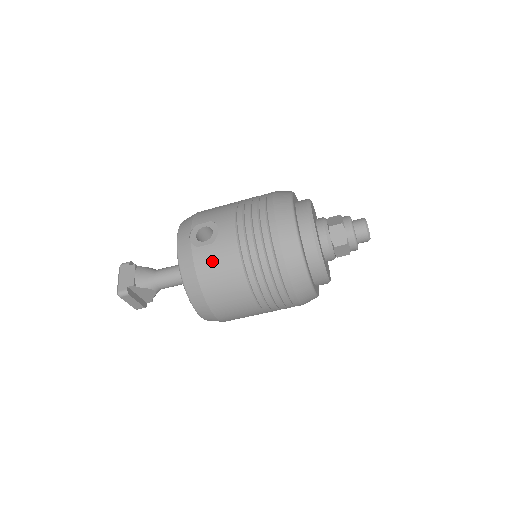
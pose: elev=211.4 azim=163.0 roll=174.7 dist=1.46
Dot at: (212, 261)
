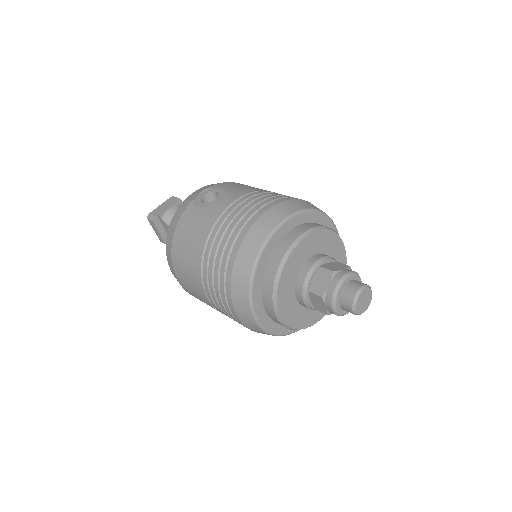
Dot at: (191, 223)
